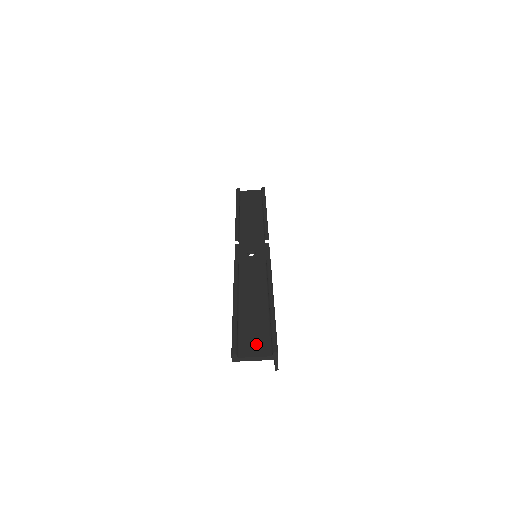
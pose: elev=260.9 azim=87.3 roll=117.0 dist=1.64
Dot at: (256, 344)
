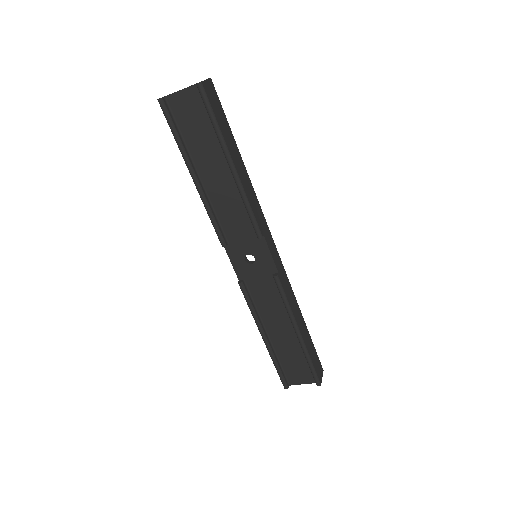
Dot at: (300, 374)
